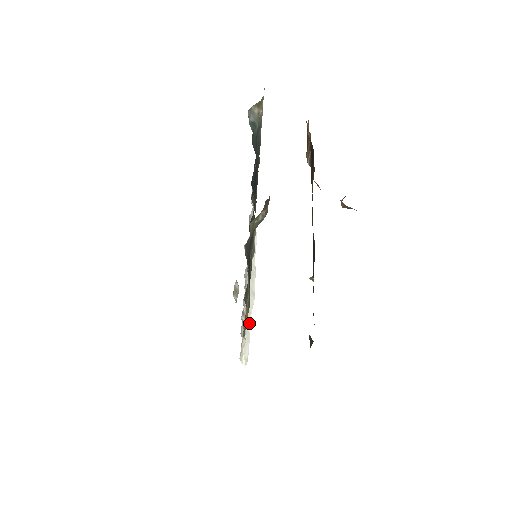
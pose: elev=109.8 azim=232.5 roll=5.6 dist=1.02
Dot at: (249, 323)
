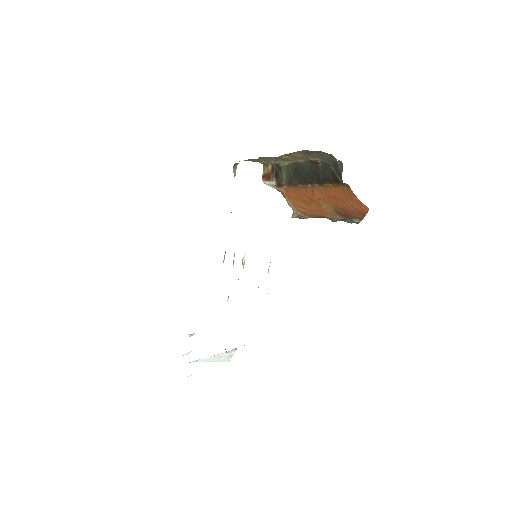
Dot at: occluded
